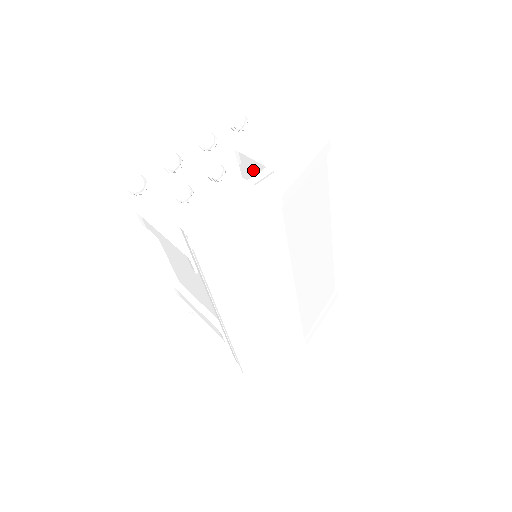
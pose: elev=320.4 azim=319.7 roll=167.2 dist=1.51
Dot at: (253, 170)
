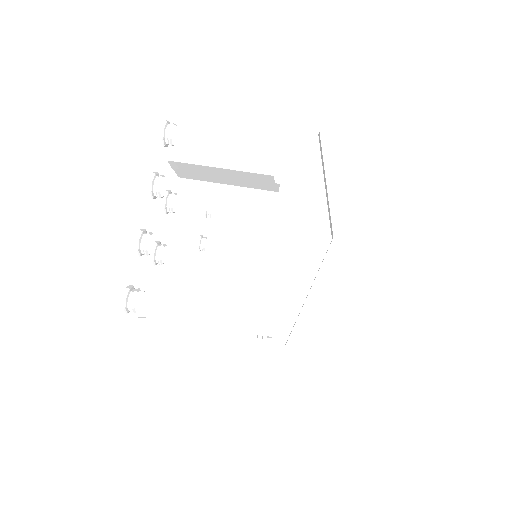
Dot at: (202, 172)
